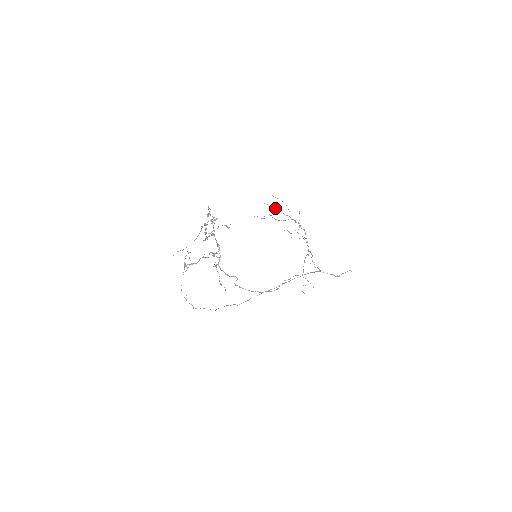
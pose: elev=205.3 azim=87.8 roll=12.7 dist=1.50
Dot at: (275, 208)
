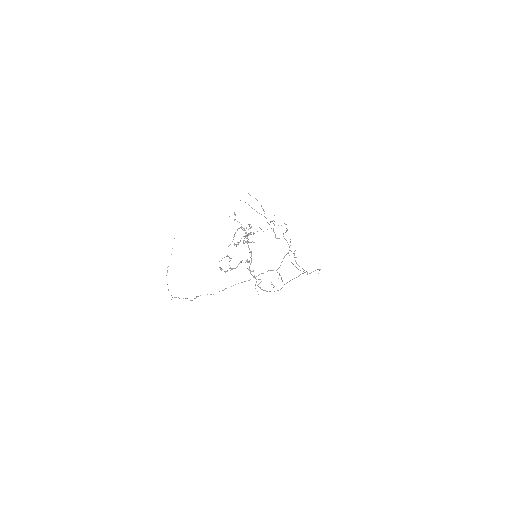
Dot at: occluded
